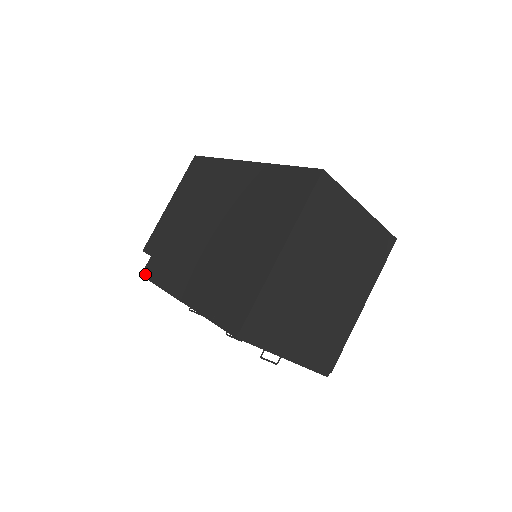
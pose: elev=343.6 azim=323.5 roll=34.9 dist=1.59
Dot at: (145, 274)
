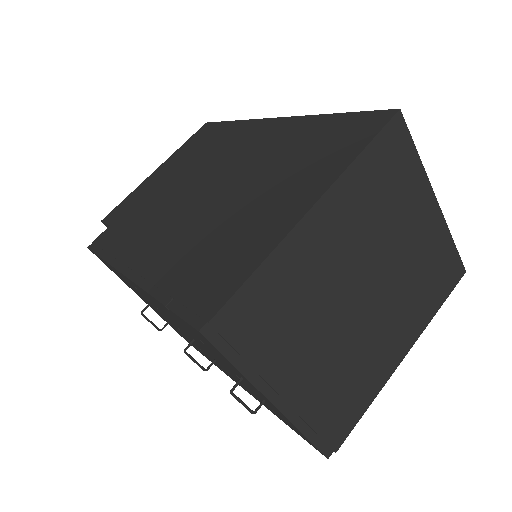
Dot at: (93, 246)
